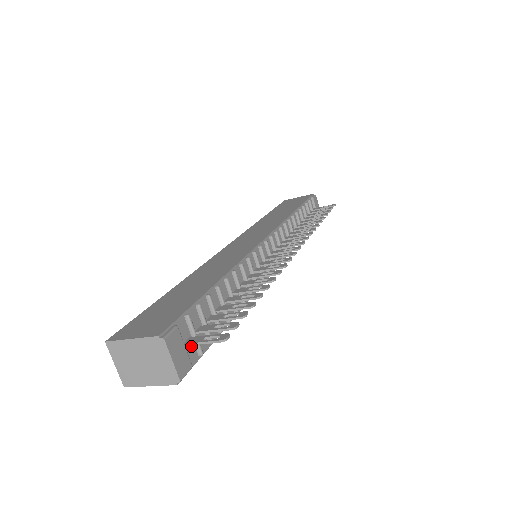
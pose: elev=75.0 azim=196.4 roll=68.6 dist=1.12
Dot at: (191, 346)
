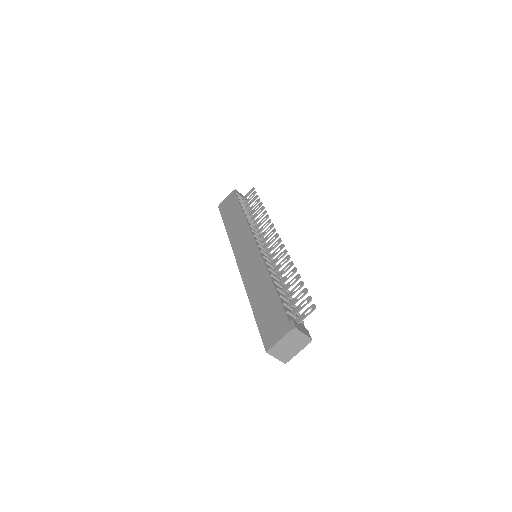
Dot at: occluded
